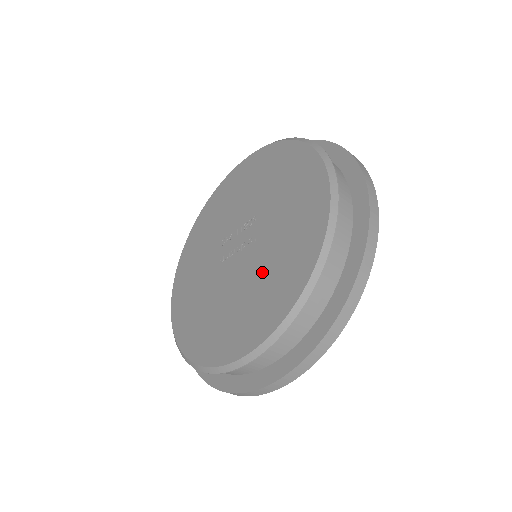
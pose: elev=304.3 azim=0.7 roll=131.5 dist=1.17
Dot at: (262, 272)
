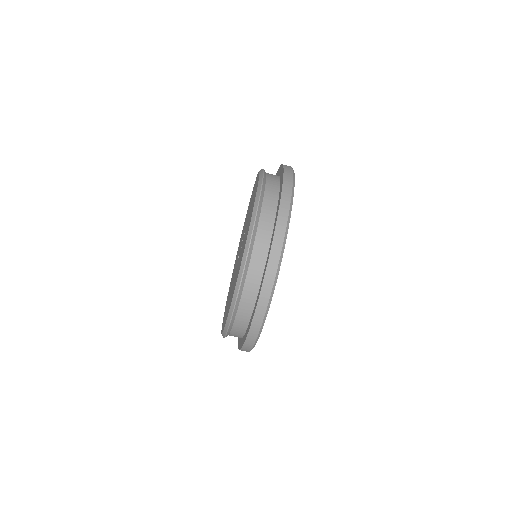
Dot at: (236, 273)
